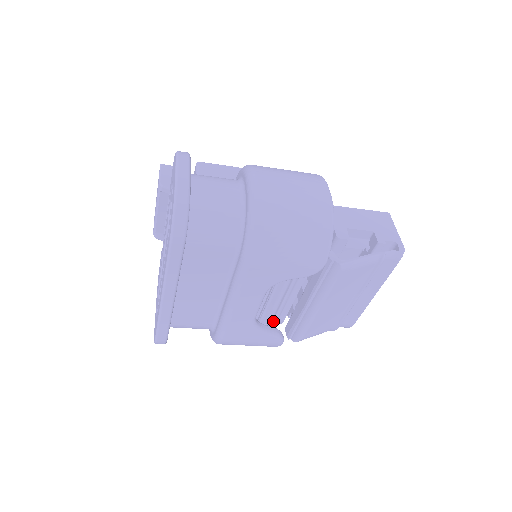
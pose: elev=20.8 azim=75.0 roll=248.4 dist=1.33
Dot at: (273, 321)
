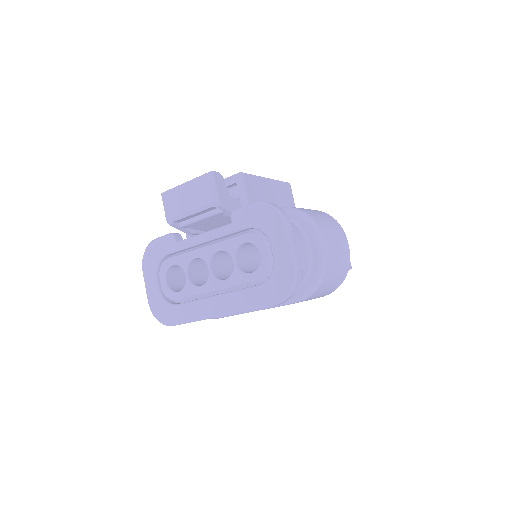
Dot at: occluded
